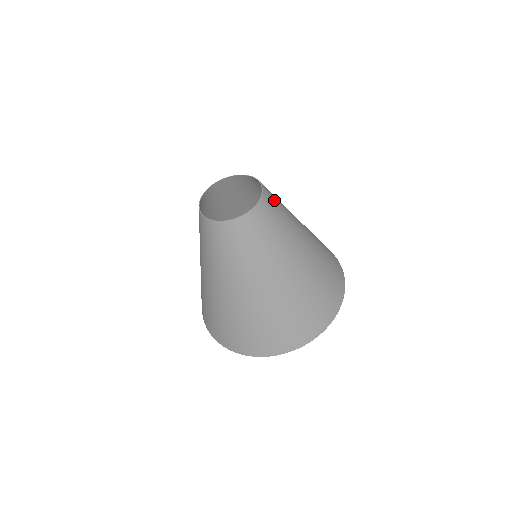
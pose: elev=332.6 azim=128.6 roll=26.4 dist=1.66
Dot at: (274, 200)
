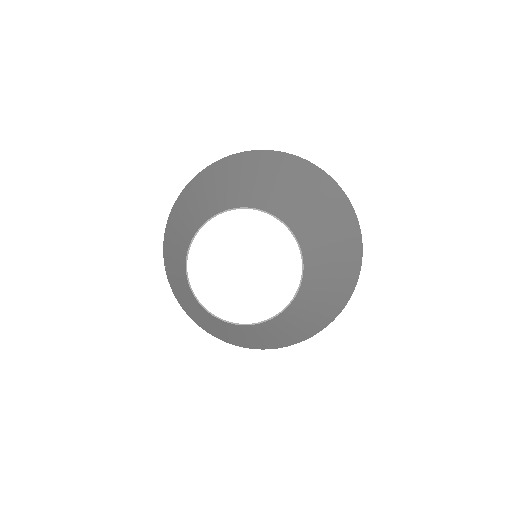
Dot at: (305, 230)
